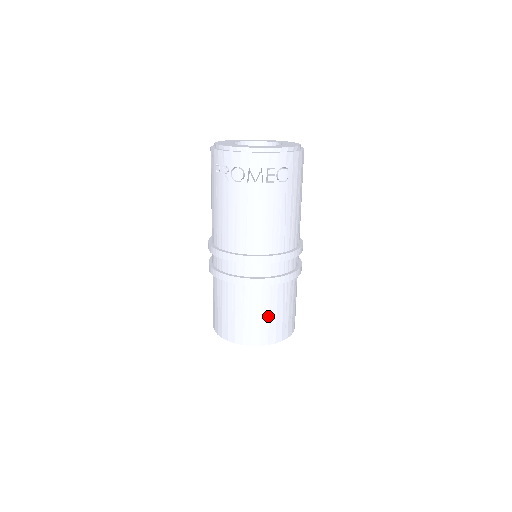
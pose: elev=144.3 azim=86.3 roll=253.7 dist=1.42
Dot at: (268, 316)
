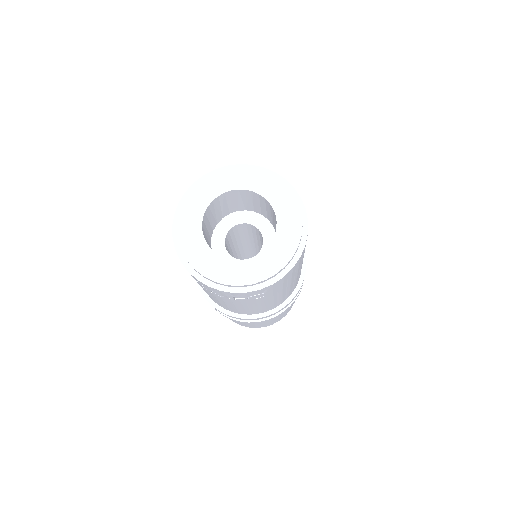
Dot at: (254, 324)
